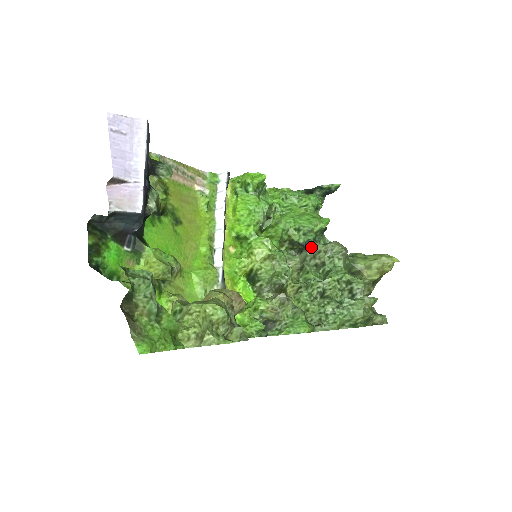
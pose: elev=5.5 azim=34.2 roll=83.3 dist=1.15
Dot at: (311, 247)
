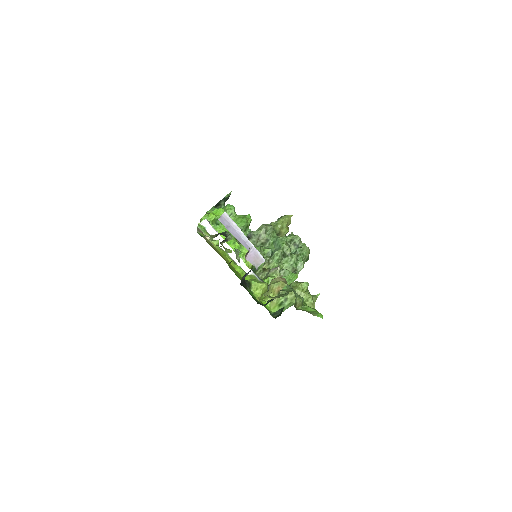
Dot at: (254, 235)
